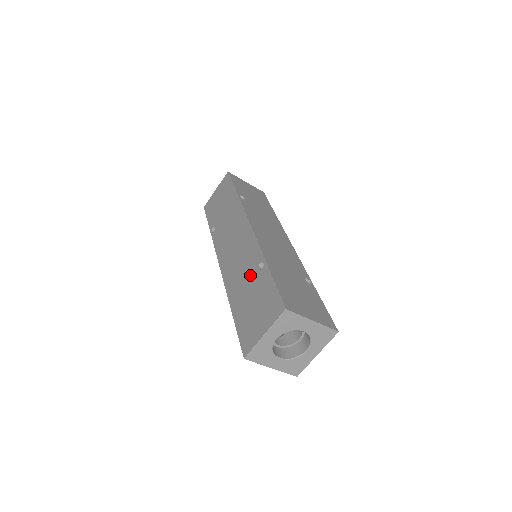
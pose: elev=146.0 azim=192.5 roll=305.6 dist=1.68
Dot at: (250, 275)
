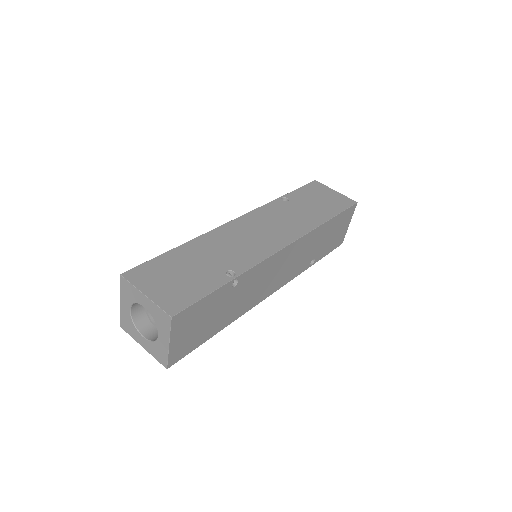
Dot at: occluded
